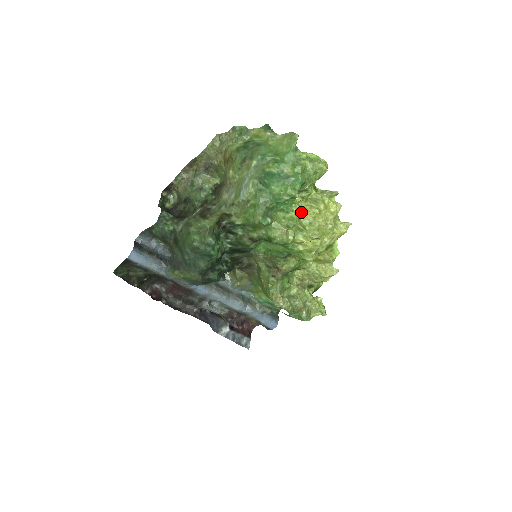
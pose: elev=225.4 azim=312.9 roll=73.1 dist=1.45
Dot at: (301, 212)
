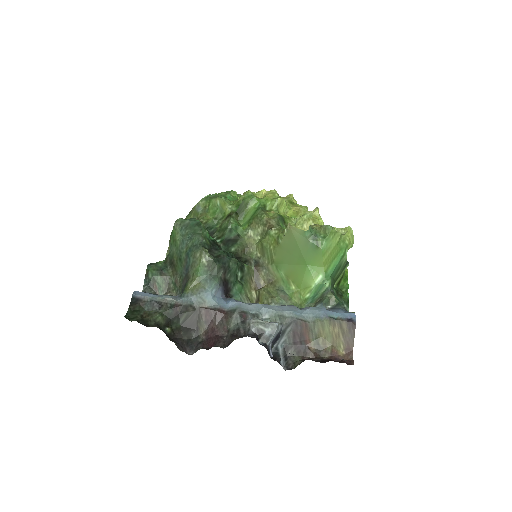
Dot at: occluded
